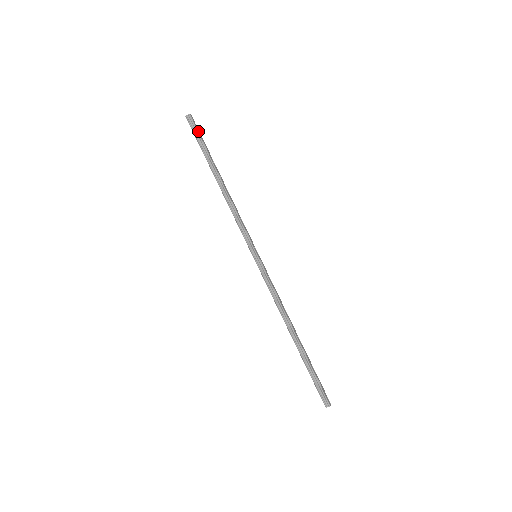
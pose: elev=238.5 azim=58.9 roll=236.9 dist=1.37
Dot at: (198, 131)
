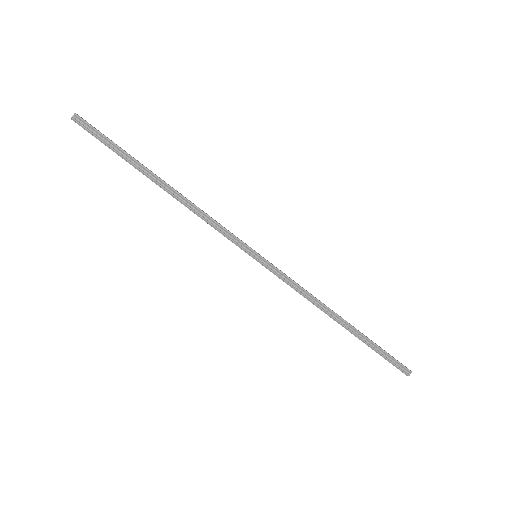
Dot at: (100, 132)
